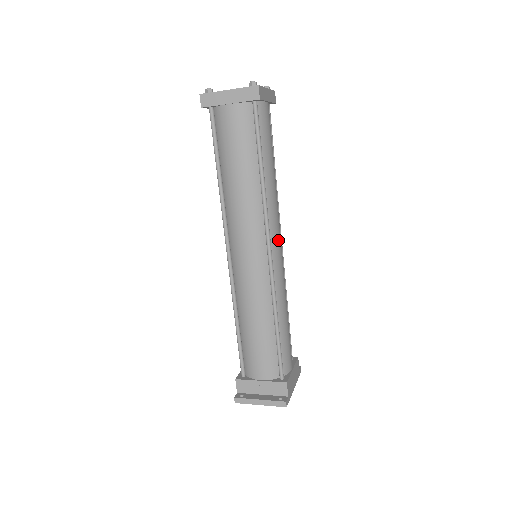
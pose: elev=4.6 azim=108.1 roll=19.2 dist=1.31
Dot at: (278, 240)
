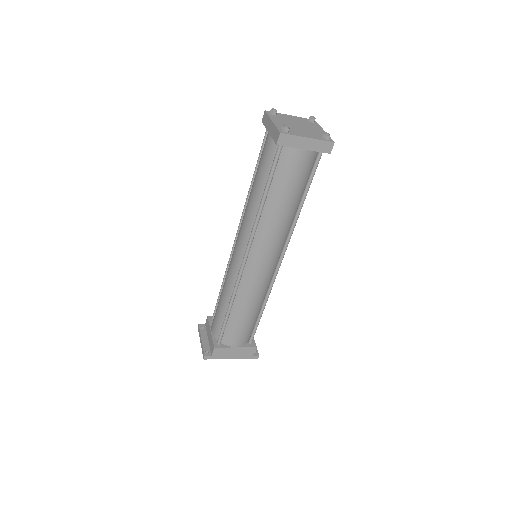
Dot at: (262, 258)
